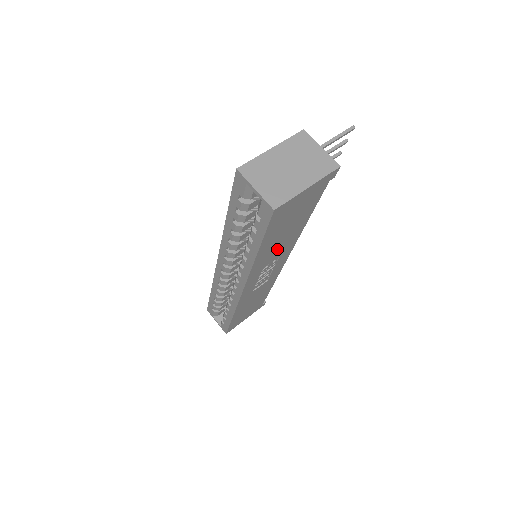
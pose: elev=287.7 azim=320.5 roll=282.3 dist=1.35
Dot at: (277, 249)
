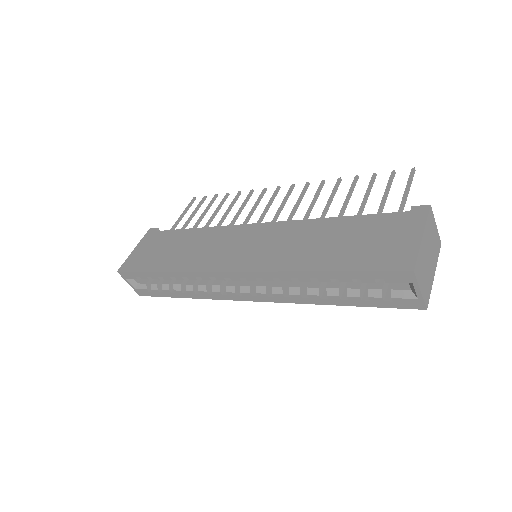
Dot at: occluded
